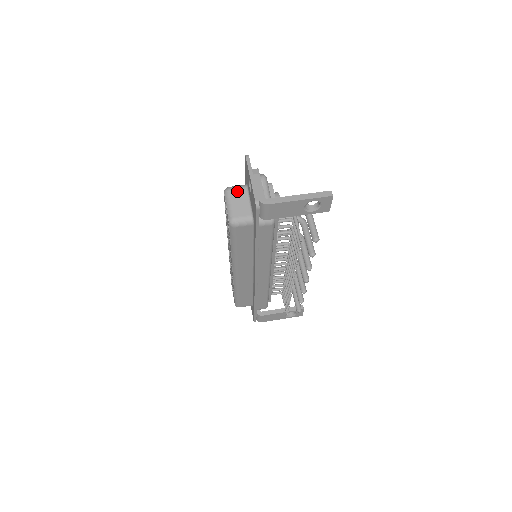
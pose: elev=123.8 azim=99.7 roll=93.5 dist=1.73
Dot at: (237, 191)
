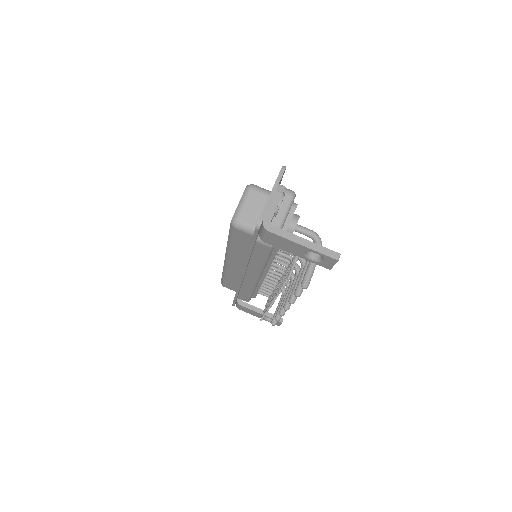
Dot at: (258, 194)
